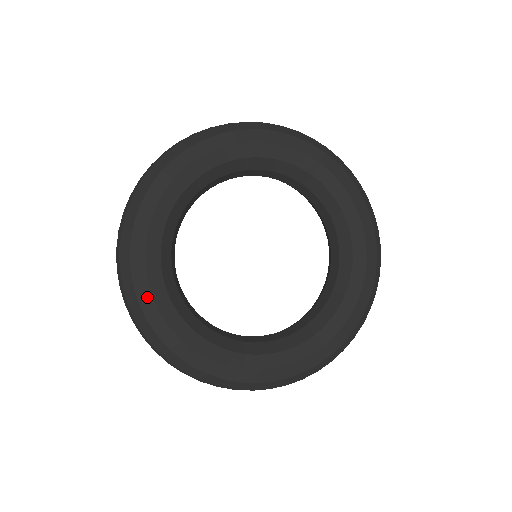
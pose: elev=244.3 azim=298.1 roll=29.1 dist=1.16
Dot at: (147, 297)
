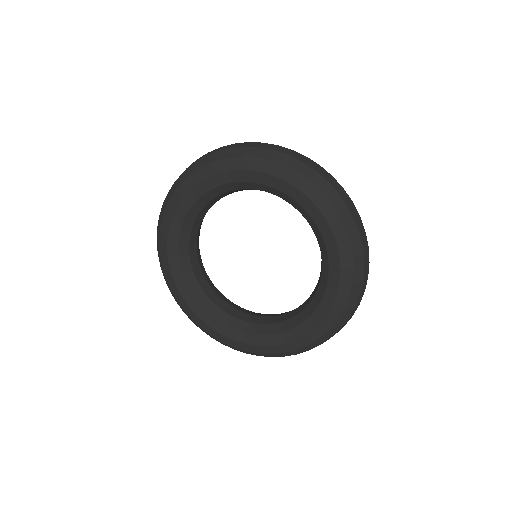
Dot at: (165, 256)
